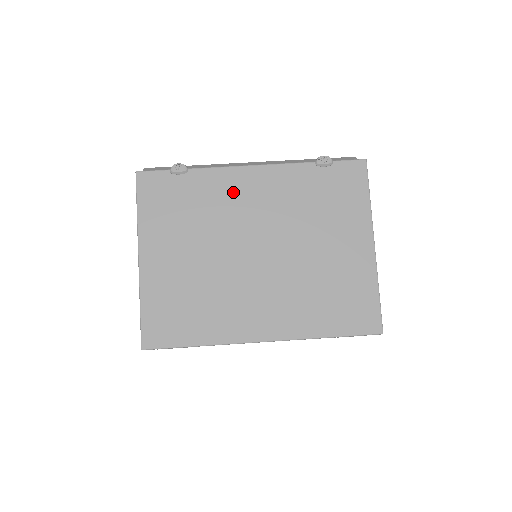
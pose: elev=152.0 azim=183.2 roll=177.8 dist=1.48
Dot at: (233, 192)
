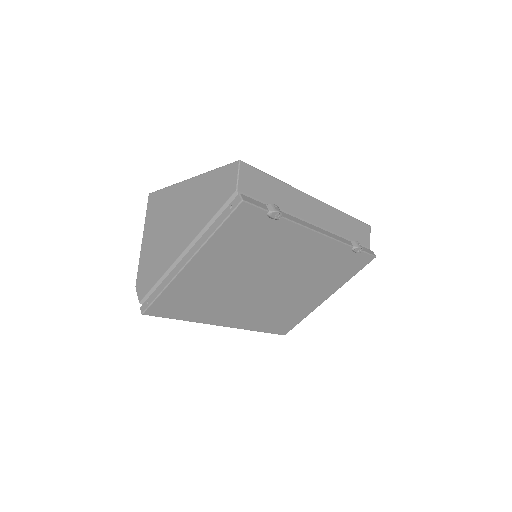
Dot at: (292, 245)
